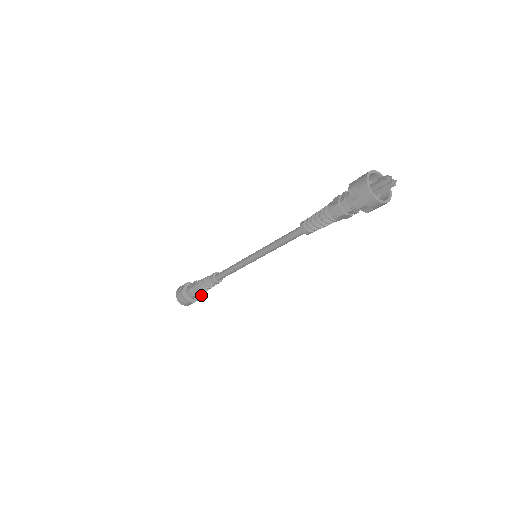
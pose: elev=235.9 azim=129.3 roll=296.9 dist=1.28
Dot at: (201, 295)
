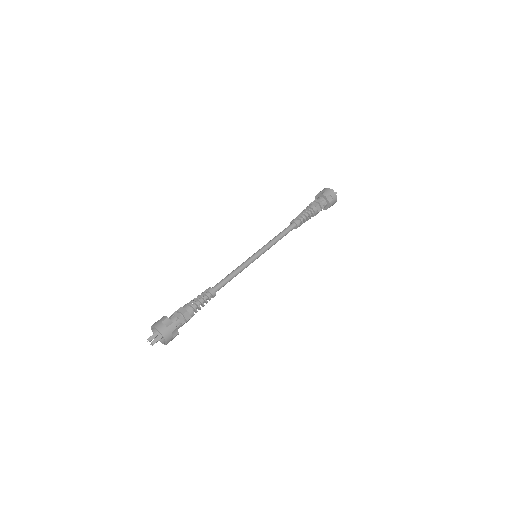
Dot at: (187, 320)
